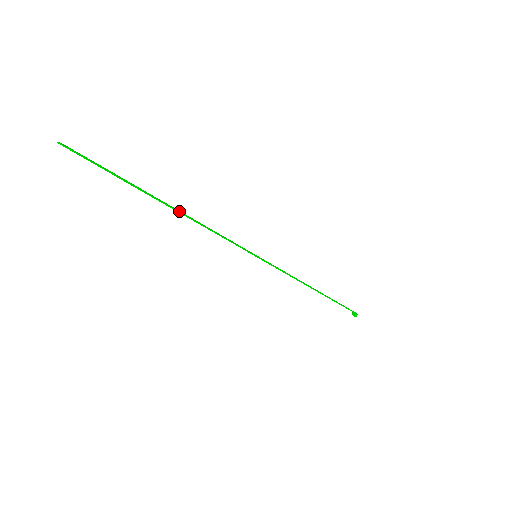
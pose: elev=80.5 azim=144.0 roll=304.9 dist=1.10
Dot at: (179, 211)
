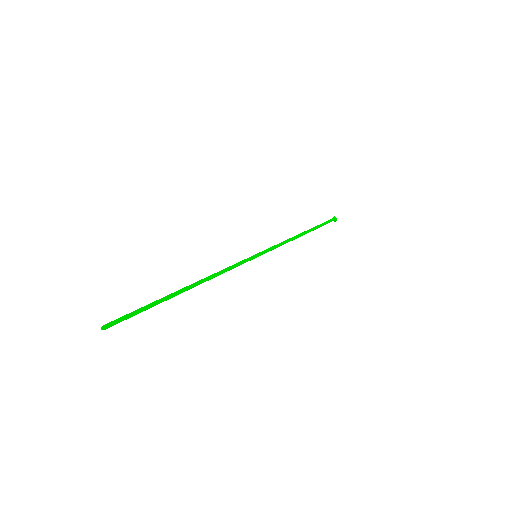
Dot at: (195, 285)
